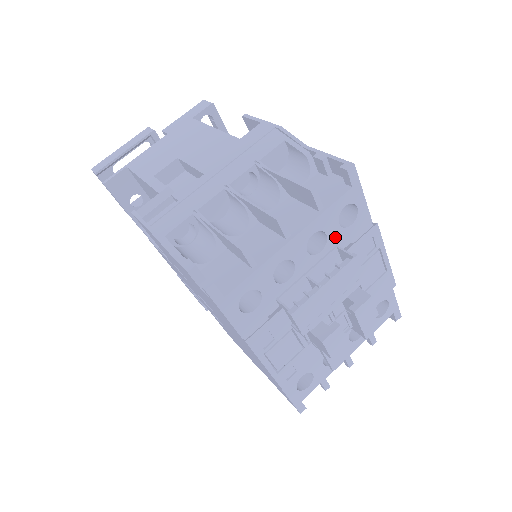
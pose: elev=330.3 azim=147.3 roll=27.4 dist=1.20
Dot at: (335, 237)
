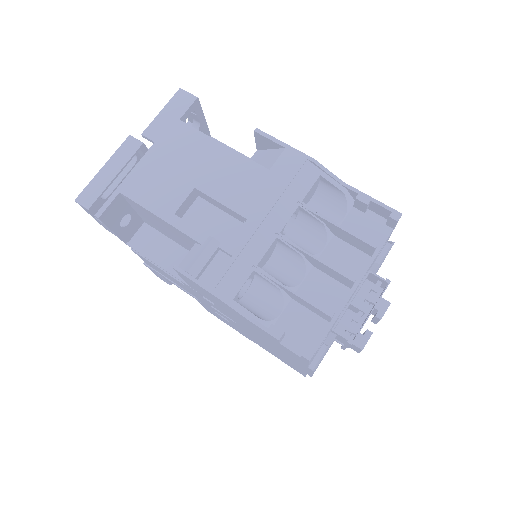
Dot at: occluded
